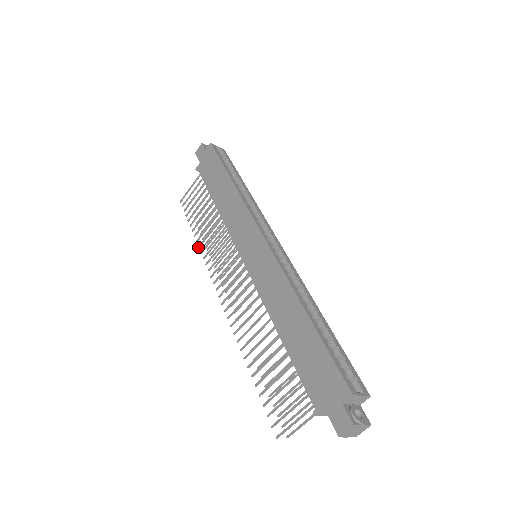
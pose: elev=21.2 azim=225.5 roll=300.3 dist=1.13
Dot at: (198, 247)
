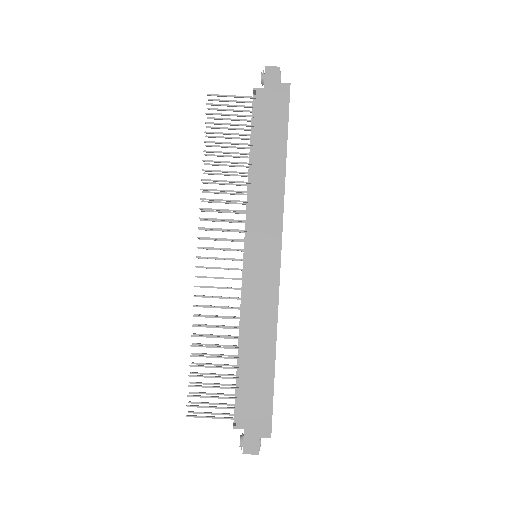
Dot at: (202, 180)
